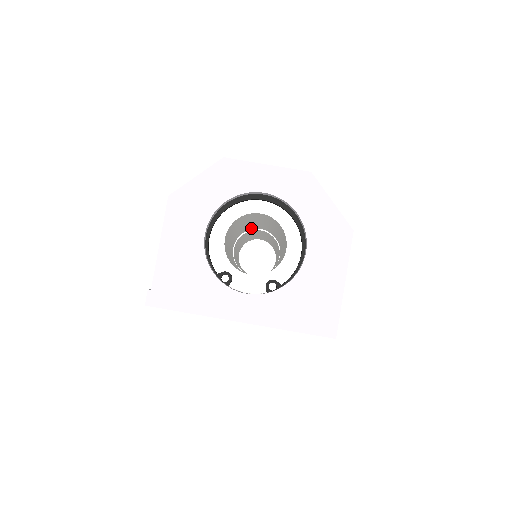
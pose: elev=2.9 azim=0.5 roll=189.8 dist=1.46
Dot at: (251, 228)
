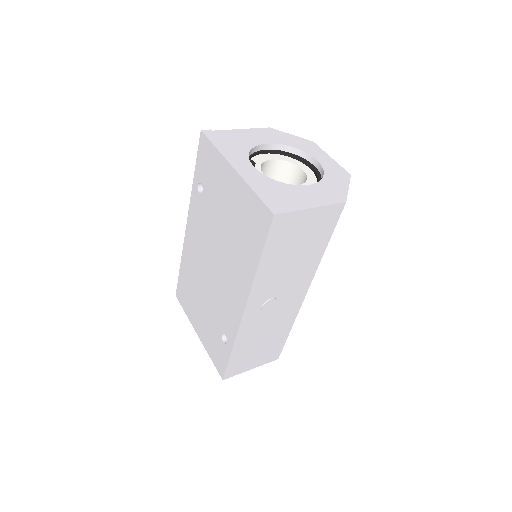
Dot at: occluded
